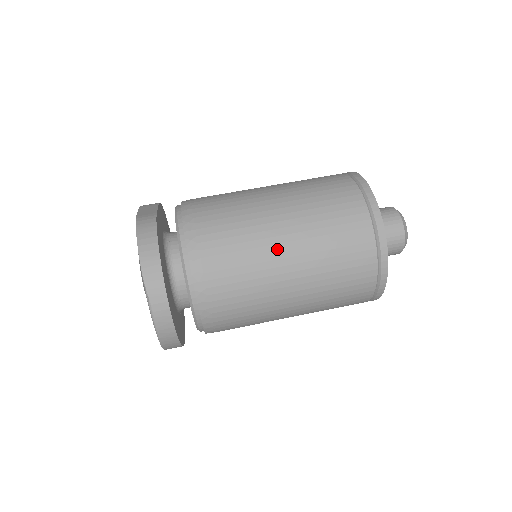
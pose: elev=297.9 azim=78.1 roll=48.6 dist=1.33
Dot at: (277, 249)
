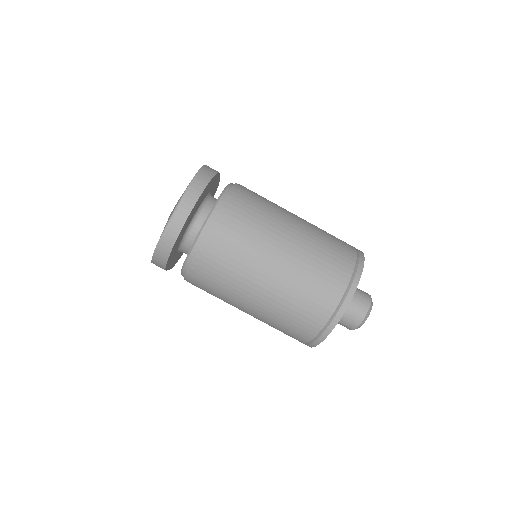
Dot at: (281, 241)
